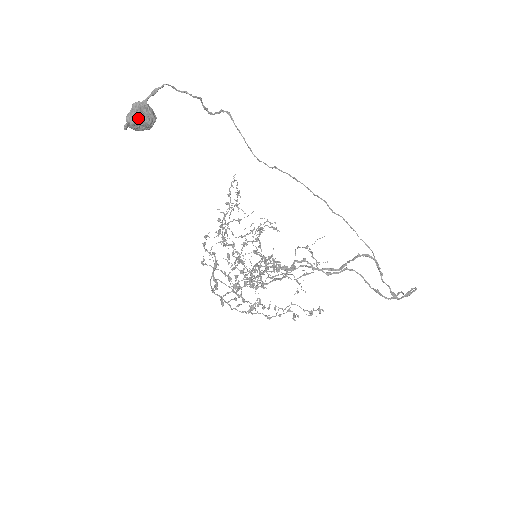
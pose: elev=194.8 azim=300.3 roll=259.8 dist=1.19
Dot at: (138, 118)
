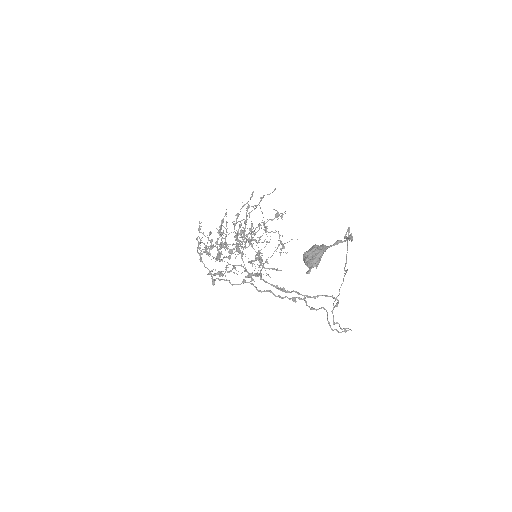
Dot at: (318, 264)
